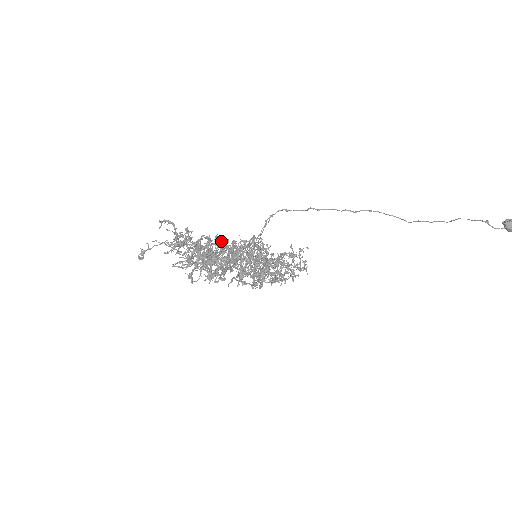
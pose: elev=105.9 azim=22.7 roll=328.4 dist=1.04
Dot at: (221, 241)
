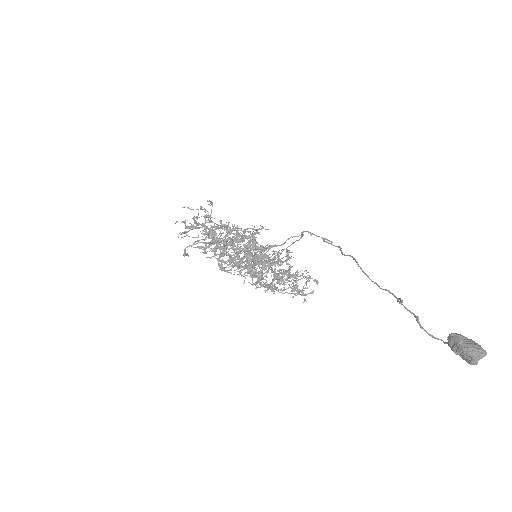
Dot at: occluded
